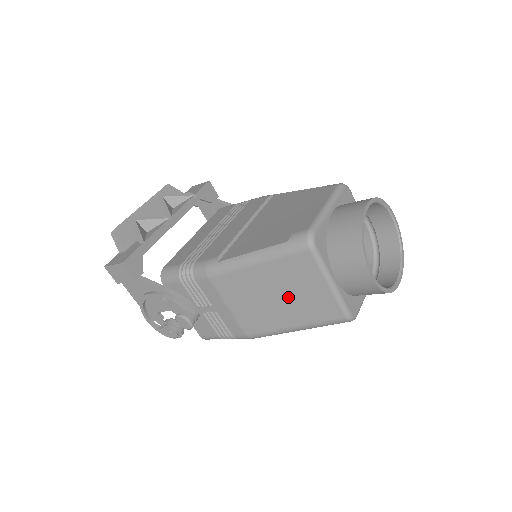
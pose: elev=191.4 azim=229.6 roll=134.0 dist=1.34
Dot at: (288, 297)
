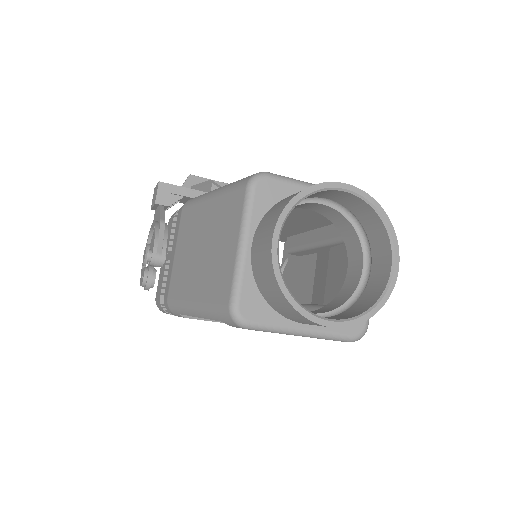
Dot at: (209, 253)
